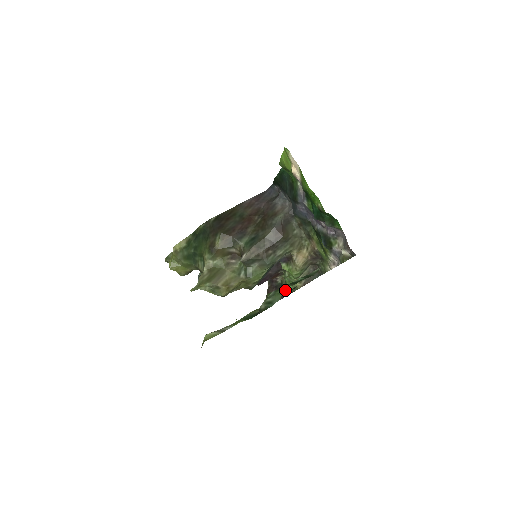
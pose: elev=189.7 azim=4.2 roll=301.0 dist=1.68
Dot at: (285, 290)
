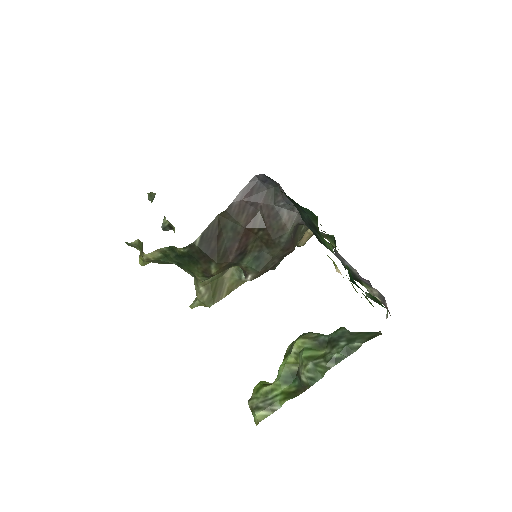
Dot at: occluded
